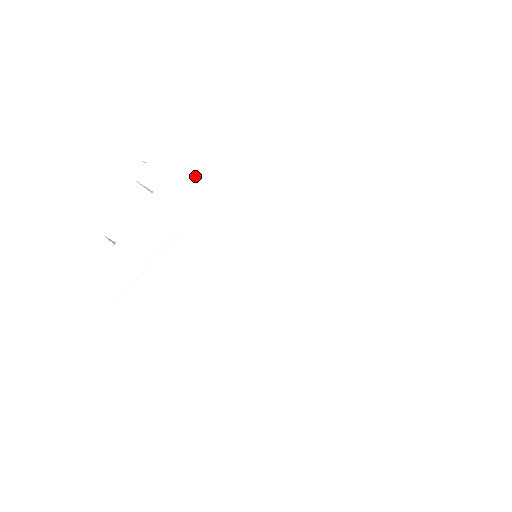
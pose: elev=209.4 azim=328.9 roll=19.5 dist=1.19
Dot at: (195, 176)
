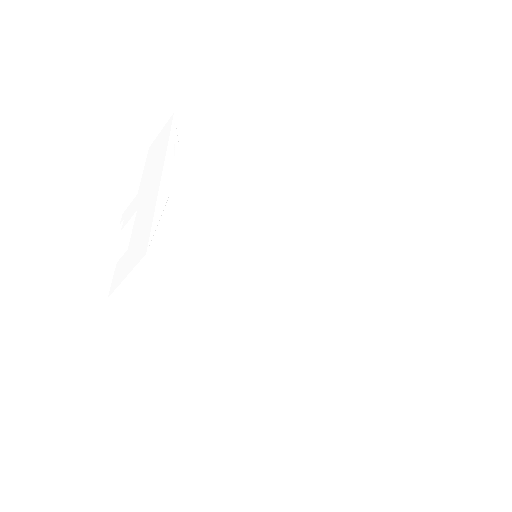
Dot at: (158, 170)
